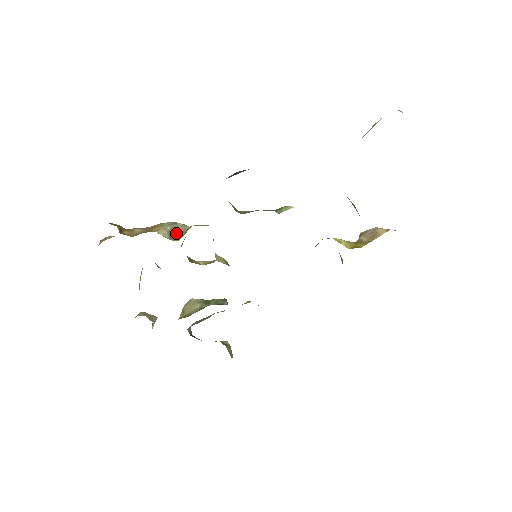
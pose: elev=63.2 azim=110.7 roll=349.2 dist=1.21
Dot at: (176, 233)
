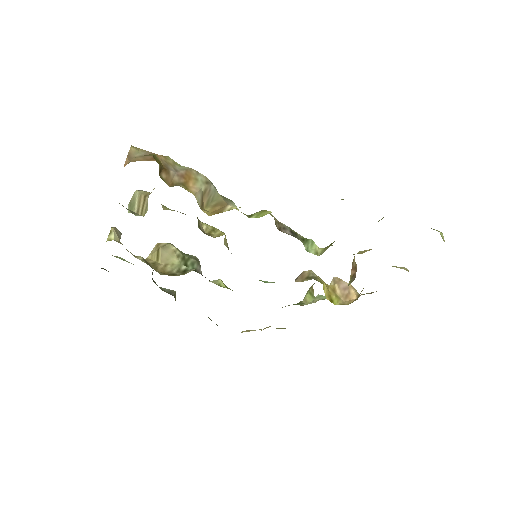
Dot at: (207, 198)
